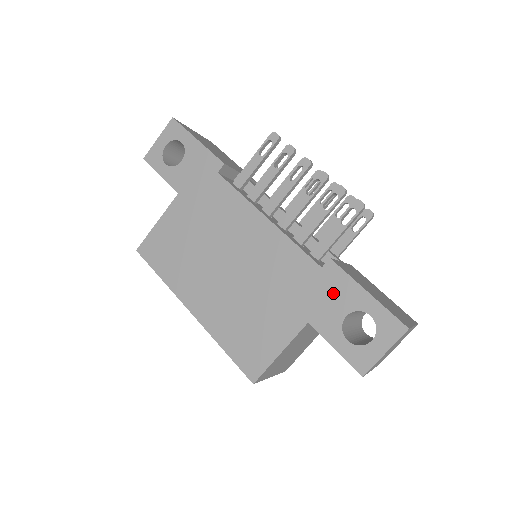
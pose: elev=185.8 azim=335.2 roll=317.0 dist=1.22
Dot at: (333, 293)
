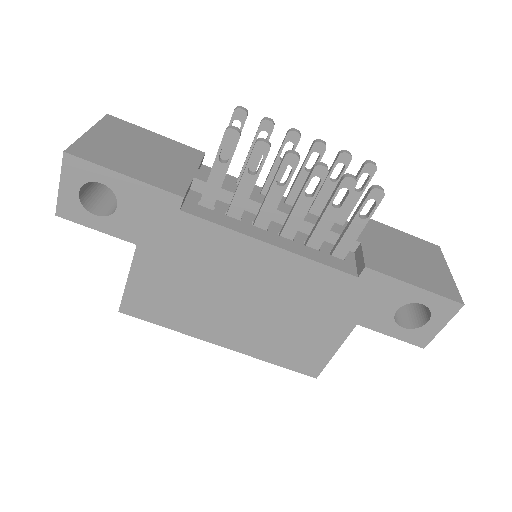
Dot at: (377, 296)
